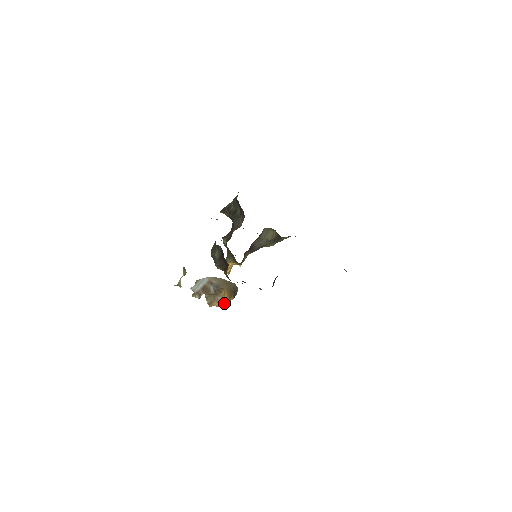
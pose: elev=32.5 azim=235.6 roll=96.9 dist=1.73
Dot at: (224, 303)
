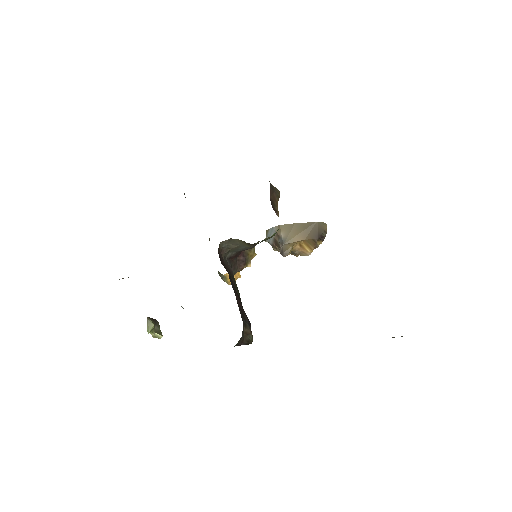
Dot at: (308, 254)
